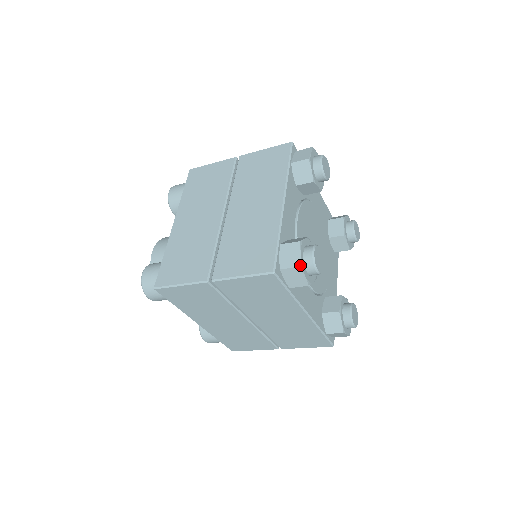
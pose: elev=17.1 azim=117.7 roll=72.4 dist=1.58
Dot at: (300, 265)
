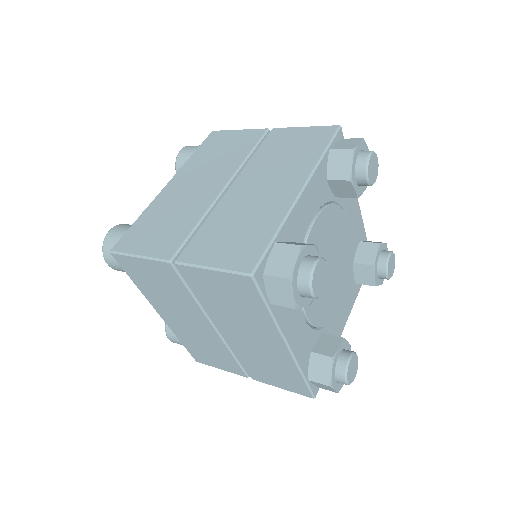
Dot at: (338, 392)
